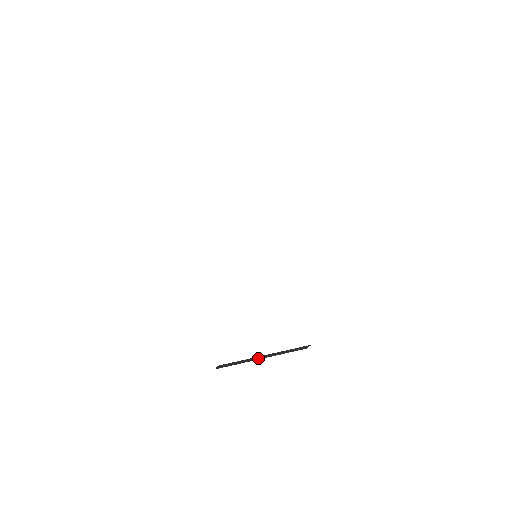
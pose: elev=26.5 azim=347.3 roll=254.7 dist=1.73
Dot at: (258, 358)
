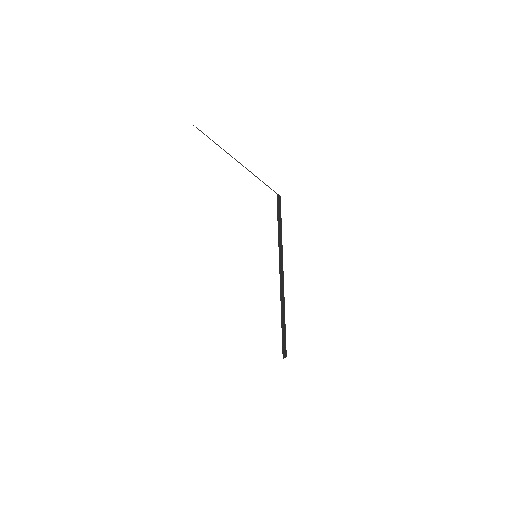
Dot at: occluded
